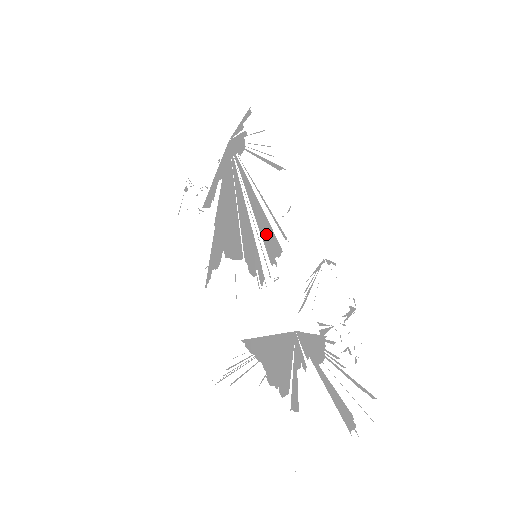
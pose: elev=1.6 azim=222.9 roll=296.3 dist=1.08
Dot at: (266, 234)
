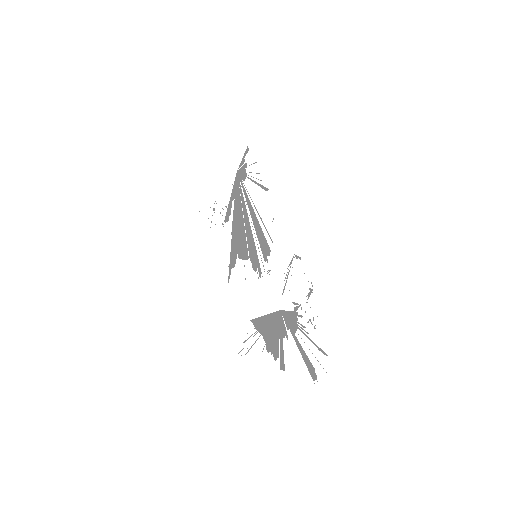
Dot at: (261, 239)
